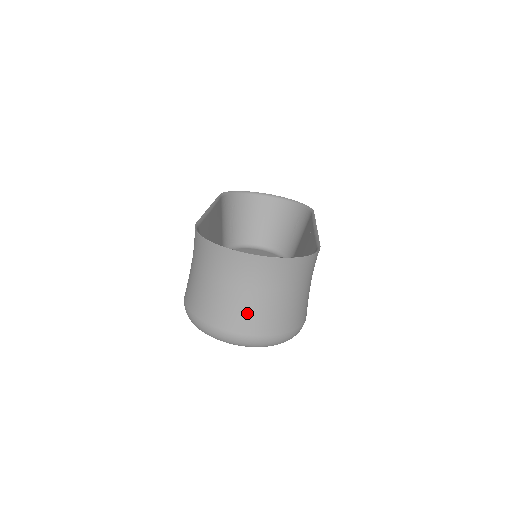
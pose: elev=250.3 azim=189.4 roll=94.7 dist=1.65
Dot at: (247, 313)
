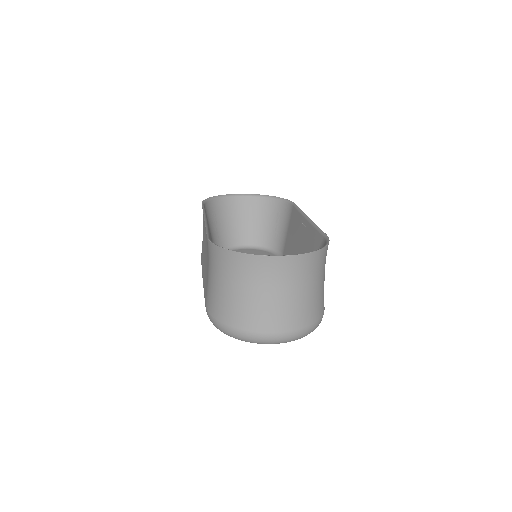
Dot at: (281, 312)
